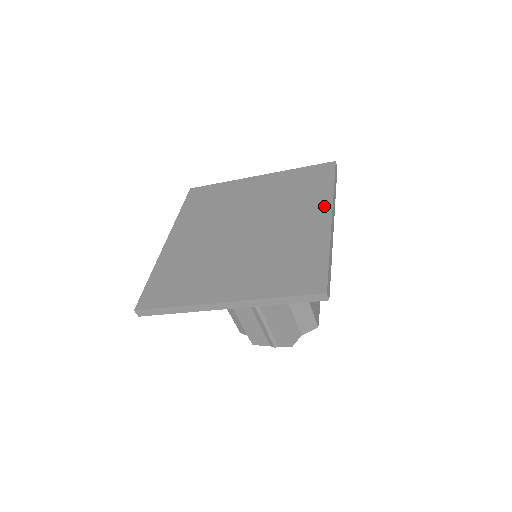
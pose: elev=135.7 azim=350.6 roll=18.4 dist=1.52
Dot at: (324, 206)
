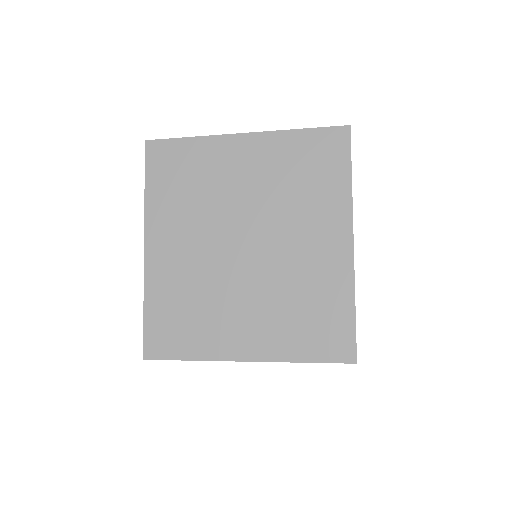
Dot at: (342, 221)
